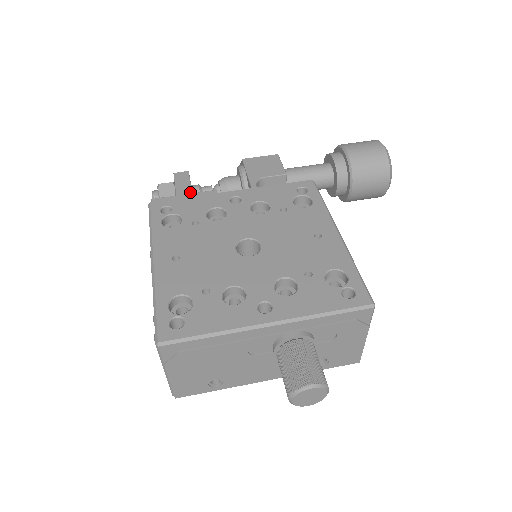
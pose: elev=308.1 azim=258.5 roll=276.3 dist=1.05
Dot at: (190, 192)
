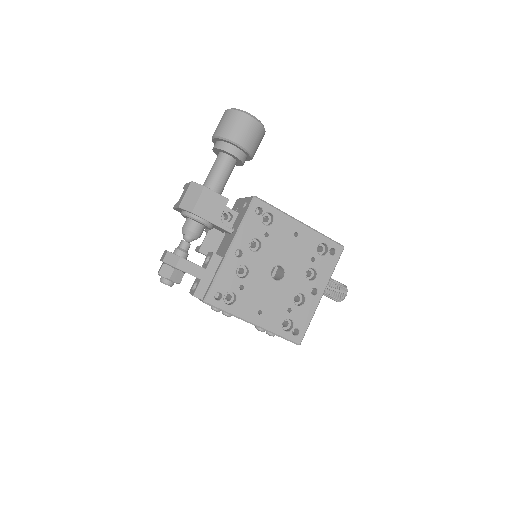
Dot at: (204, 270)
